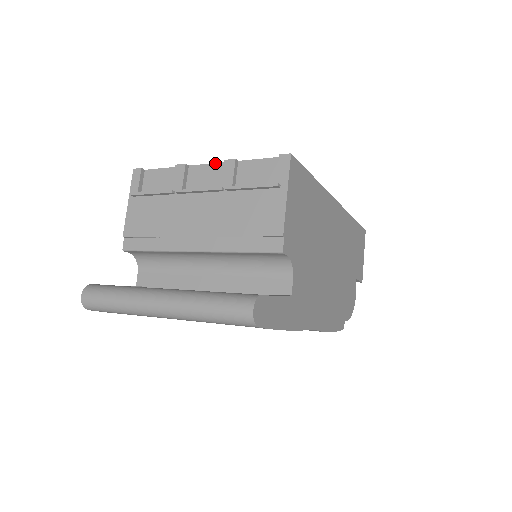
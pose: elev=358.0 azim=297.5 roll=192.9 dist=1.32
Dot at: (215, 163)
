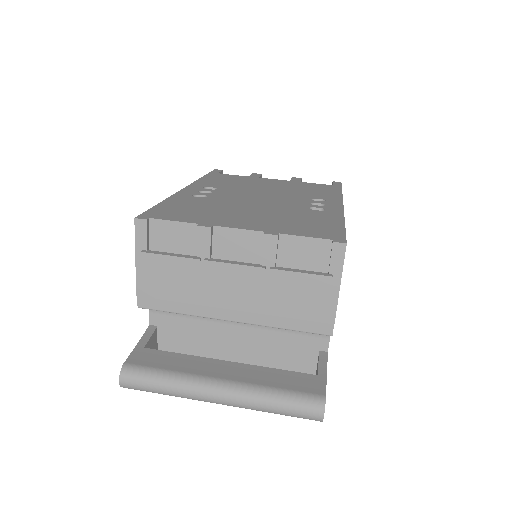
Dot at: (249, 230)
